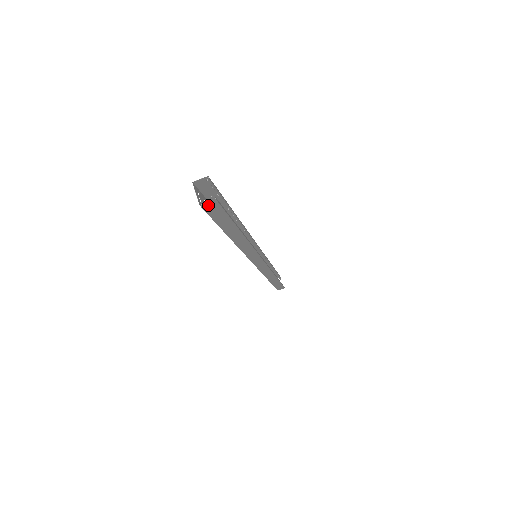
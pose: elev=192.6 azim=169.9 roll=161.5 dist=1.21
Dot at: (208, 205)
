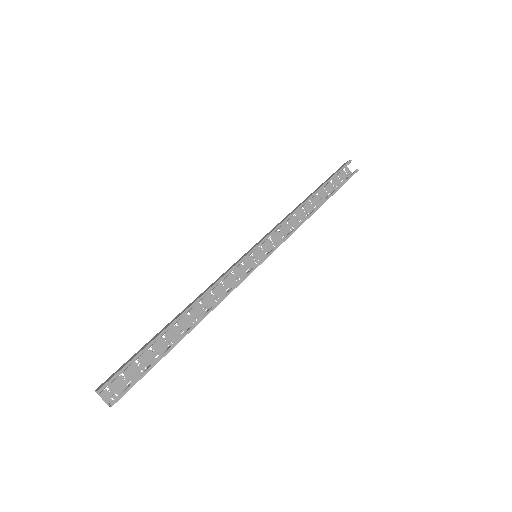
Dot at: (115, 401)
